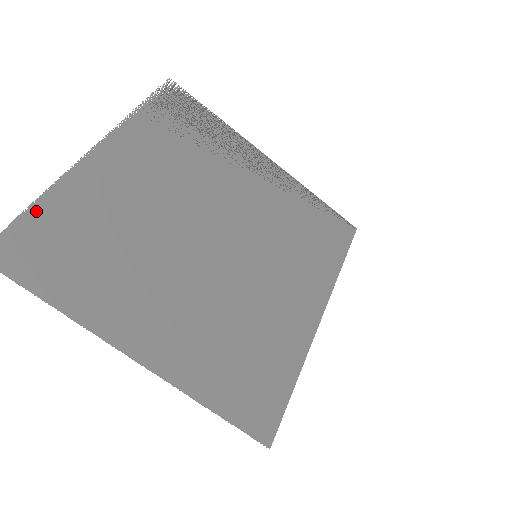
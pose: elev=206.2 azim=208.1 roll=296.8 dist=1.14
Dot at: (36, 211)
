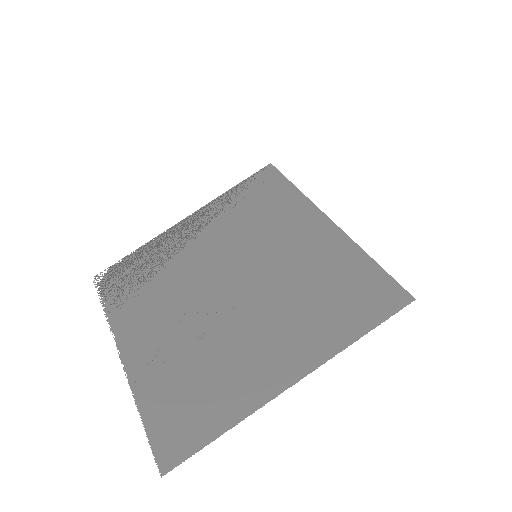
Dot at: (148, 418)
